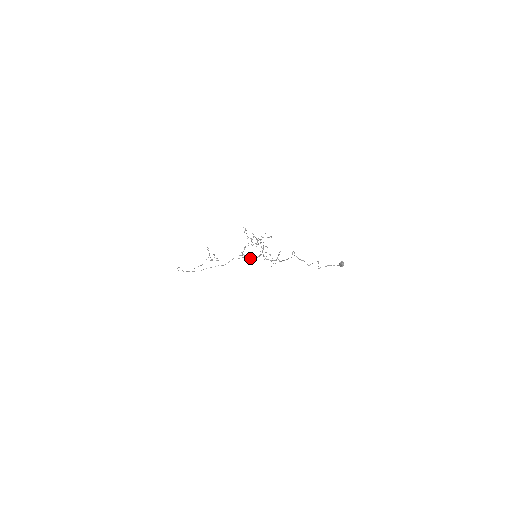
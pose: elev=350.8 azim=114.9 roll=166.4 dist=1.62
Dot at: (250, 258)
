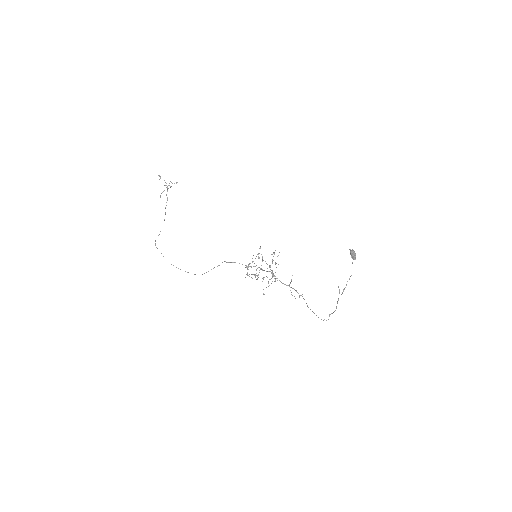
Dot at: occluded
